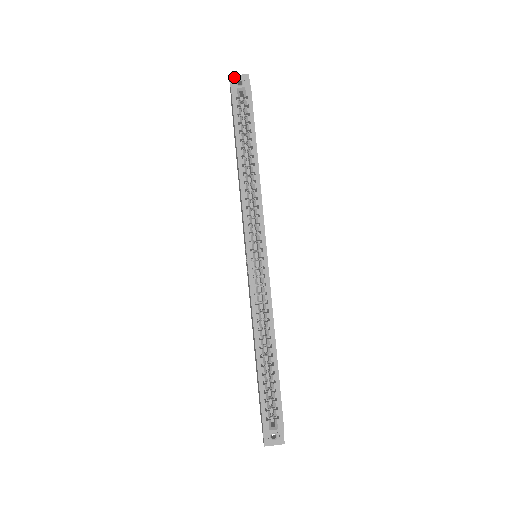
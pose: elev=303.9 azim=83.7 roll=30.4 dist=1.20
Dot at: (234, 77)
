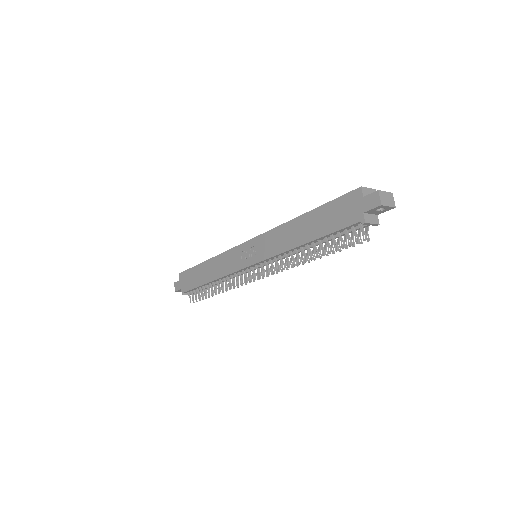
Dot at: occluded
